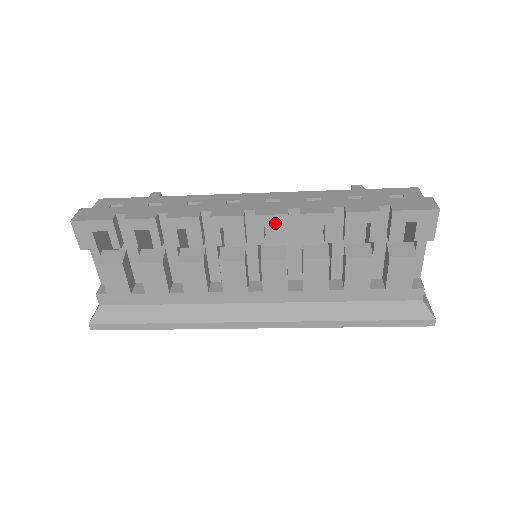
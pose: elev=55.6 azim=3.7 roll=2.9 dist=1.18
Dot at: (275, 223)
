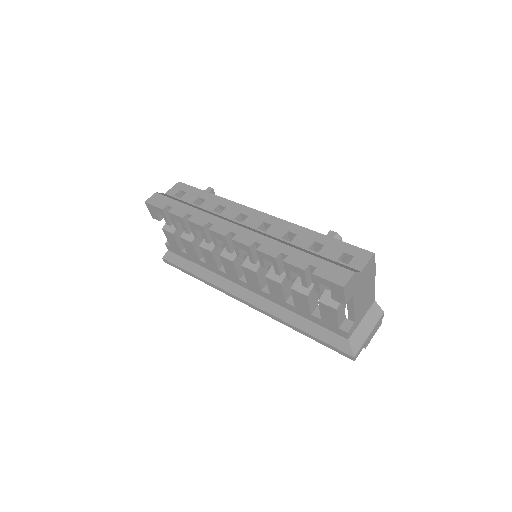
Dot at: (244, 248)
